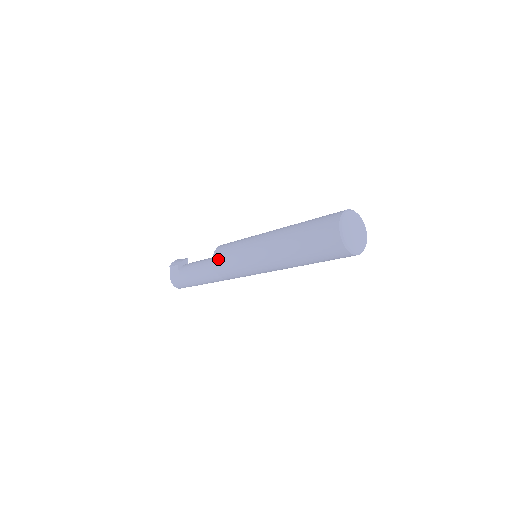
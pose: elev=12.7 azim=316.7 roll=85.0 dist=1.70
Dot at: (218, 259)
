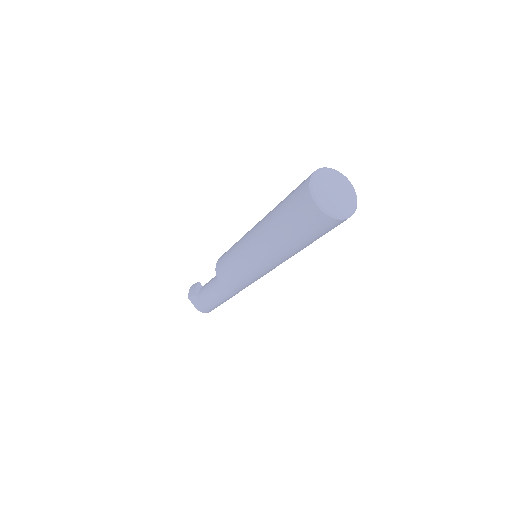
Dot at: (223, 279)
